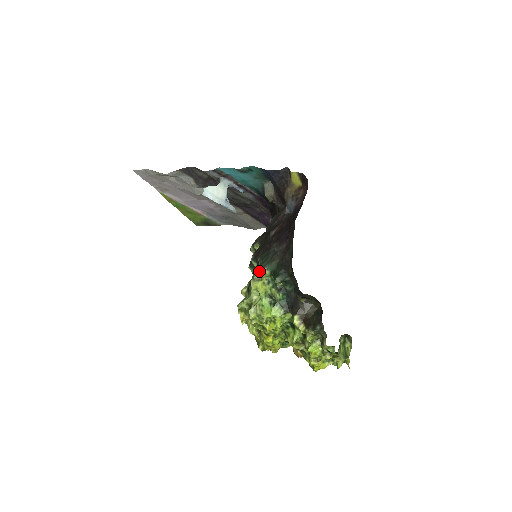
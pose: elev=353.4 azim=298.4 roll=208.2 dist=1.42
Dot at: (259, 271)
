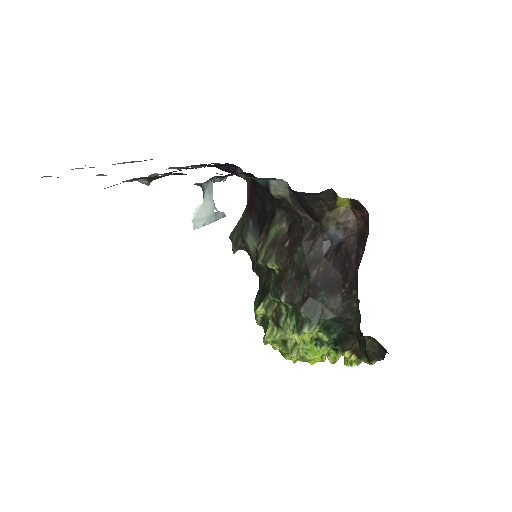
Dot at: (310, 330)
